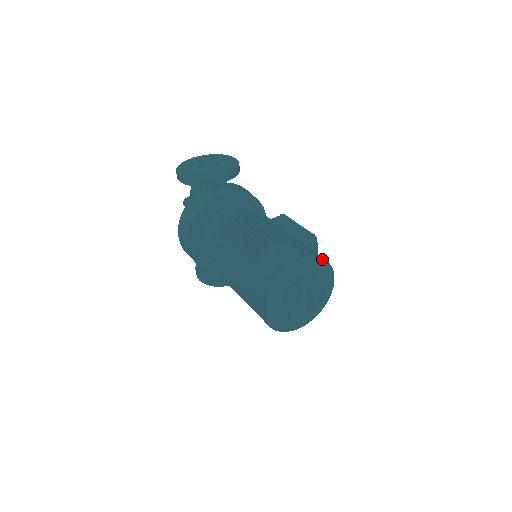
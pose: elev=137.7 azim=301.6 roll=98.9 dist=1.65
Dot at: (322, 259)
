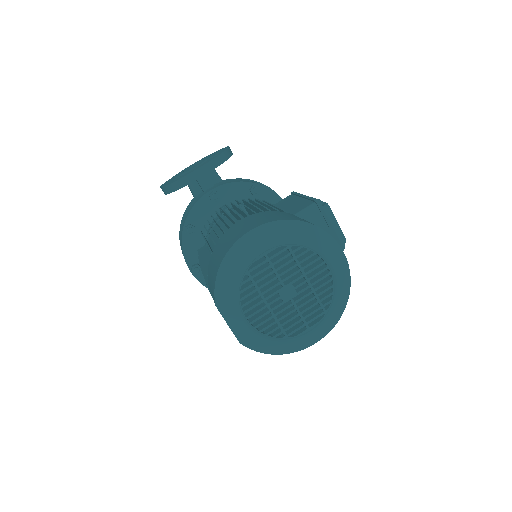
Dot at: (298, 221)
